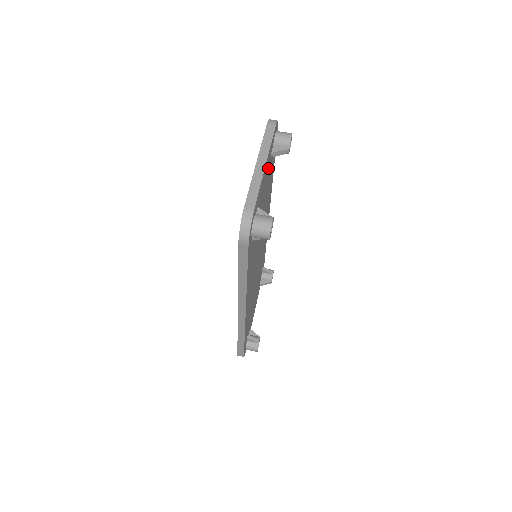
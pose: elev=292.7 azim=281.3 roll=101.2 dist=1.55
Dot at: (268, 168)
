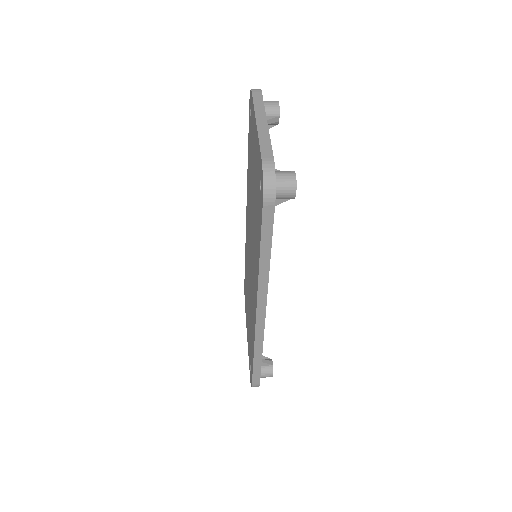
Dot at: occluded
